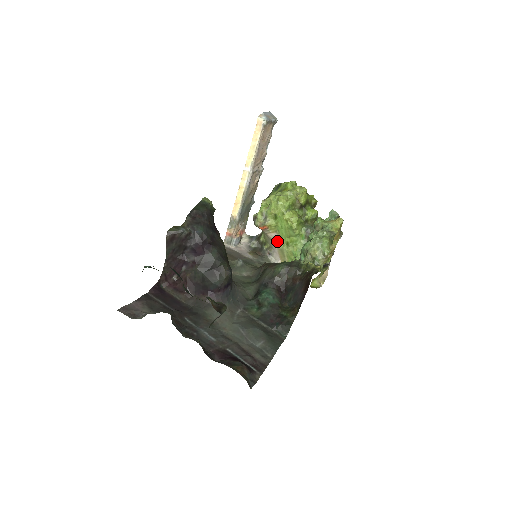
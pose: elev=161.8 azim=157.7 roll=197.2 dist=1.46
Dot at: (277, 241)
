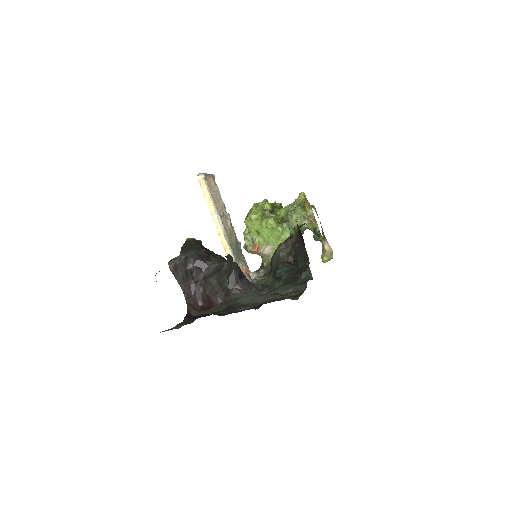
Dot at: occluded
